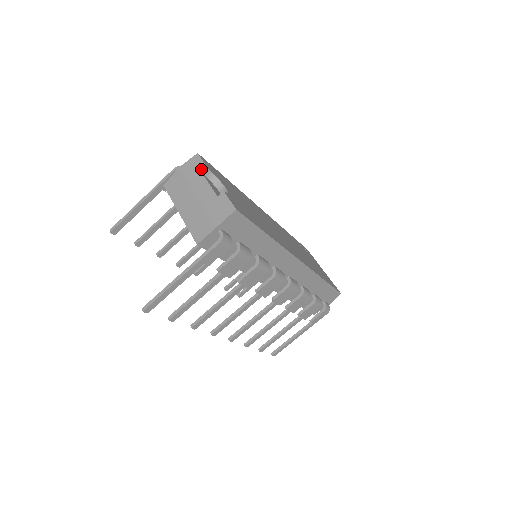
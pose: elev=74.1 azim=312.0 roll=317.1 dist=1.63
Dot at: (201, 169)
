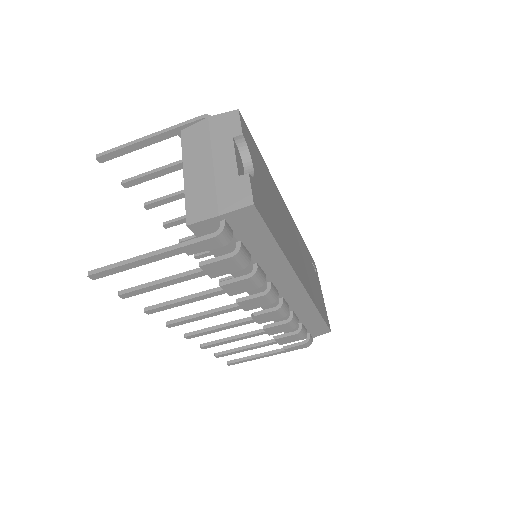
Dot at: (234, 131)
